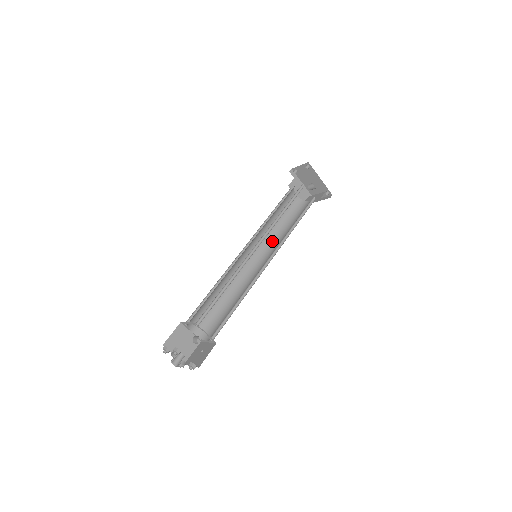
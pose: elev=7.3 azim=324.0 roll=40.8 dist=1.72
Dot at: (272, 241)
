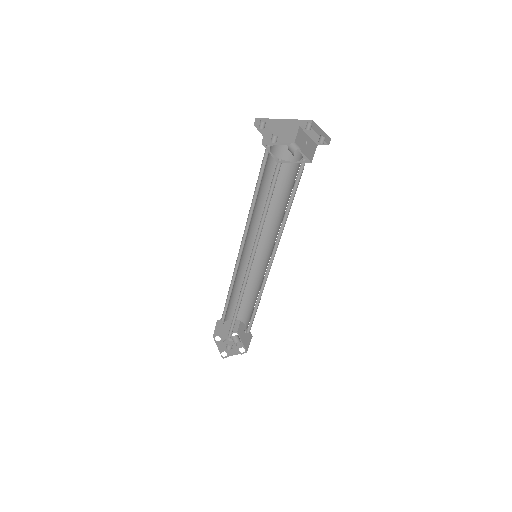
Dot at: (269, 220)
